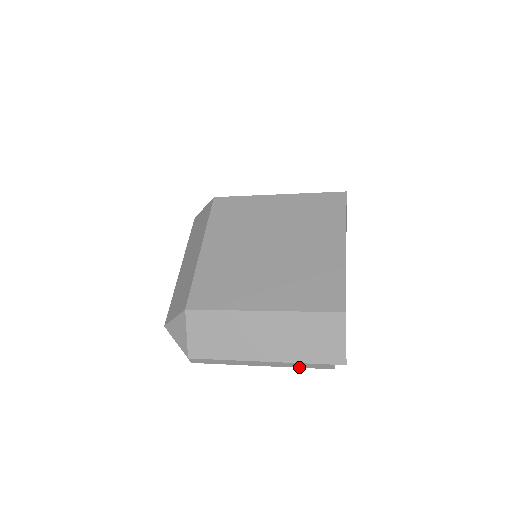
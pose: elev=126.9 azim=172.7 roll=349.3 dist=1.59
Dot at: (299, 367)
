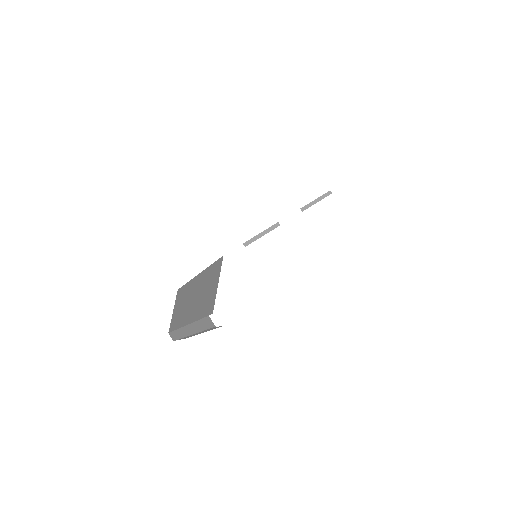
Dot at: (203, 330)
